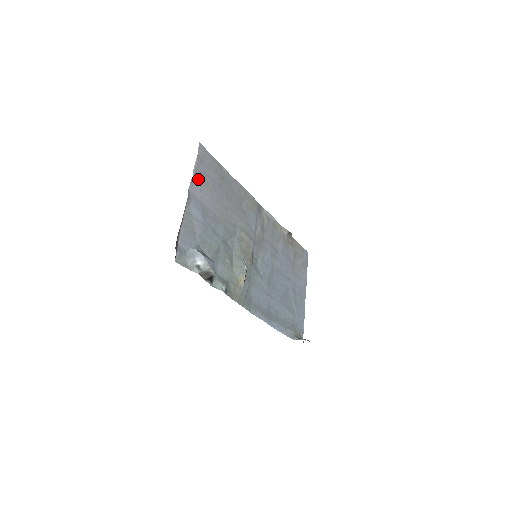
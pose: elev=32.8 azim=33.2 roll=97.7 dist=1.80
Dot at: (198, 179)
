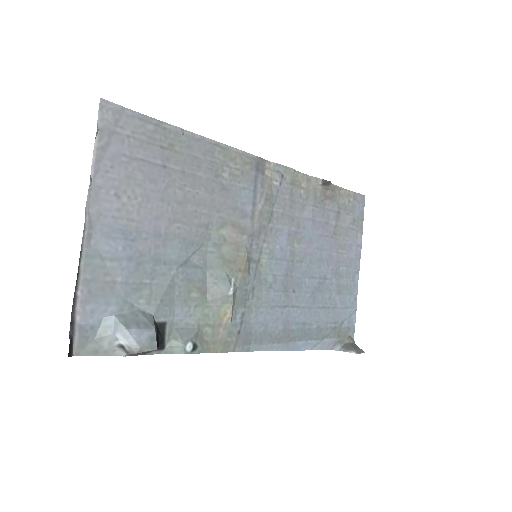
Dot at: (107, 177)
